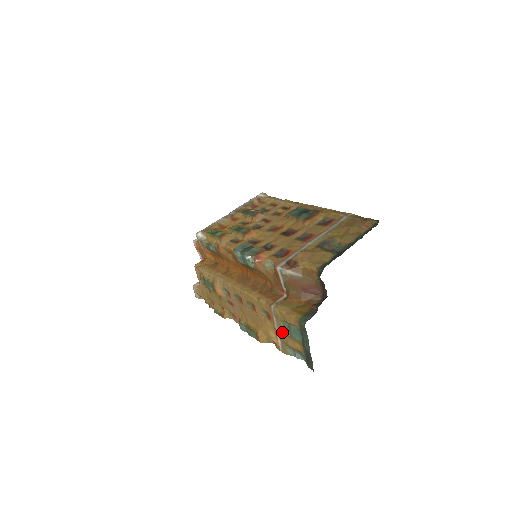
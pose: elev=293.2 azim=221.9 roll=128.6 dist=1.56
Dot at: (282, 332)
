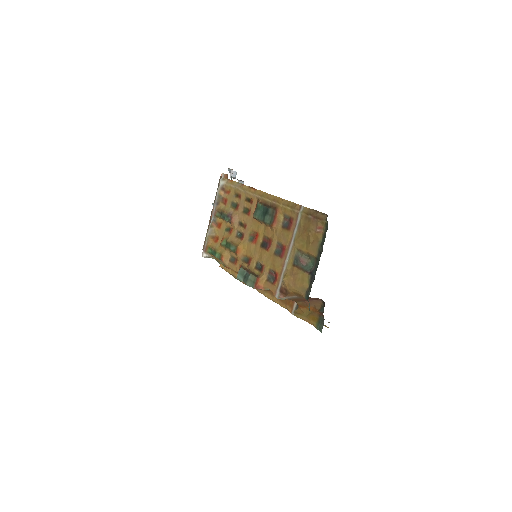
Dot at: occluded
